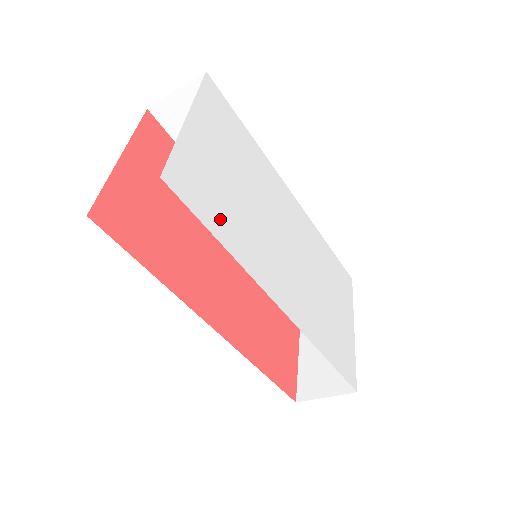
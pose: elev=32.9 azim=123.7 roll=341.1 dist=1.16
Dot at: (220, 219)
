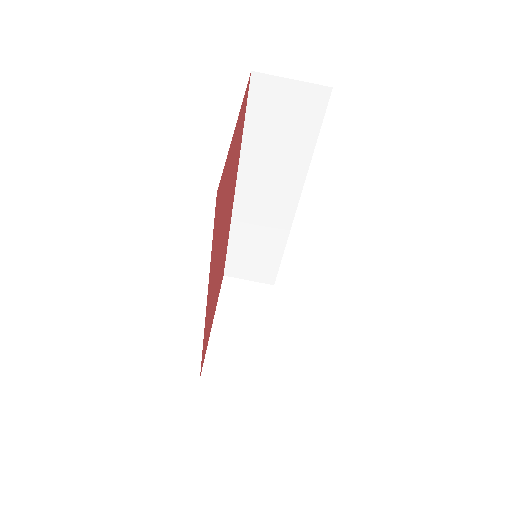
Dot at: occluded
